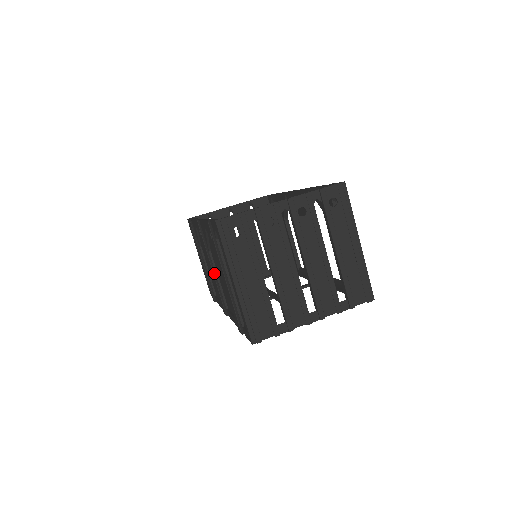
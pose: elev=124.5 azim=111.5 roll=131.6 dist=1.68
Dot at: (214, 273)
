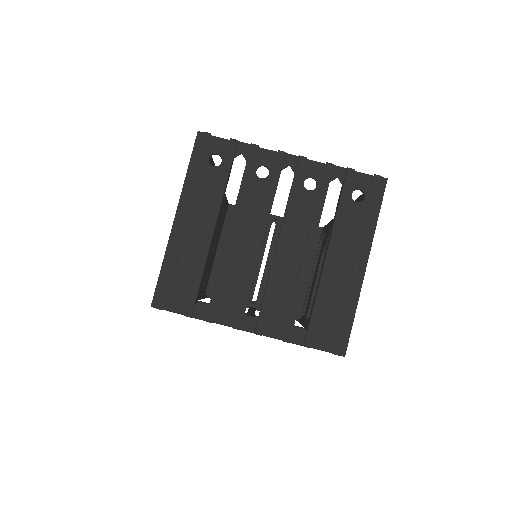
Dot at: occluded
